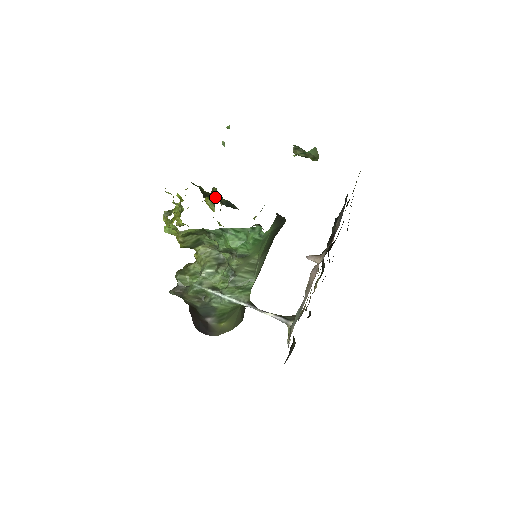
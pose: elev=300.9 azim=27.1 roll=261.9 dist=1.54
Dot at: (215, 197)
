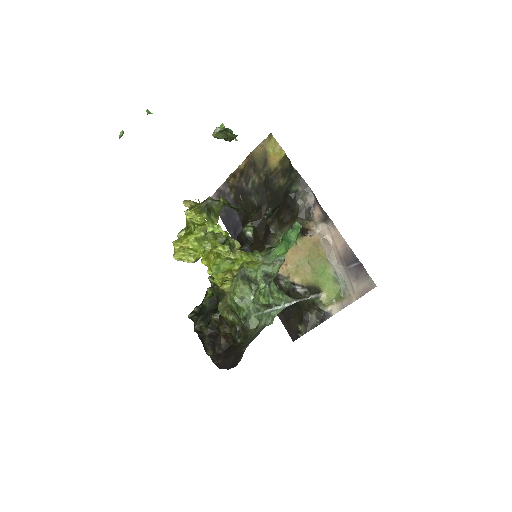
Dot at: (235, 208)
